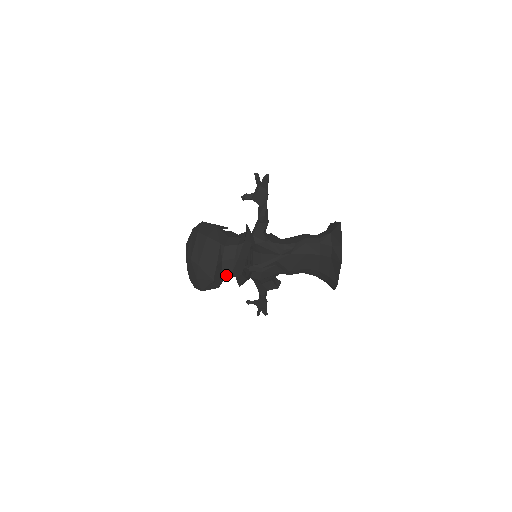
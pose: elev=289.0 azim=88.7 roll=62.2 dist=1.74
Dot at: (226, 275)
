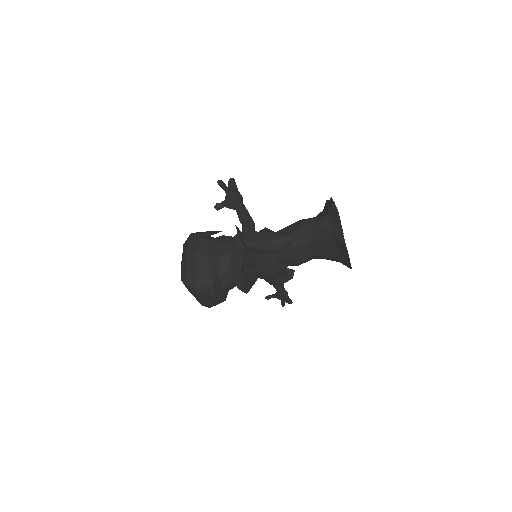
Dot at: (229, 286)
